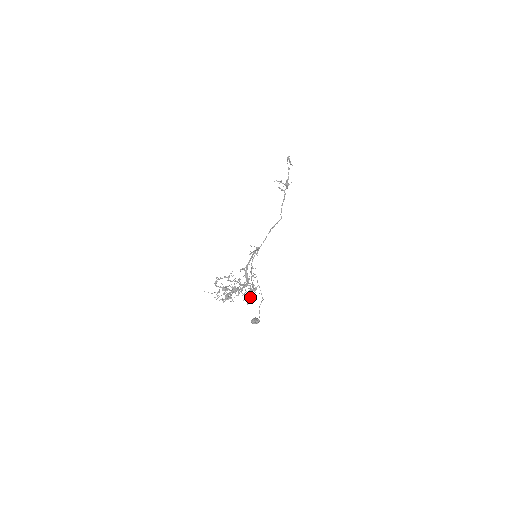
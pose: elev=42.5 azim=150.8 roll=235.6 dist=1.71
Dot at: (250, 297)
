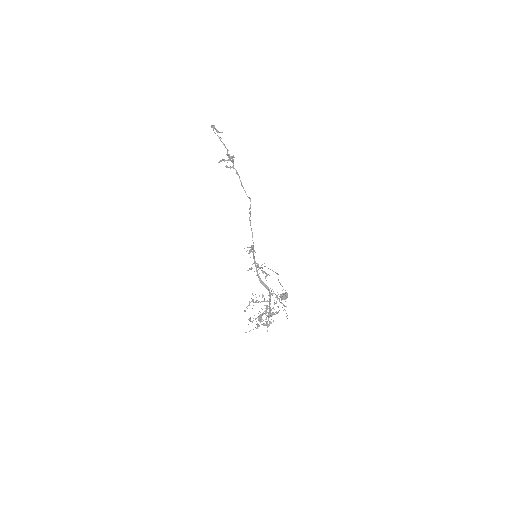
Dot at: (284, 309)
